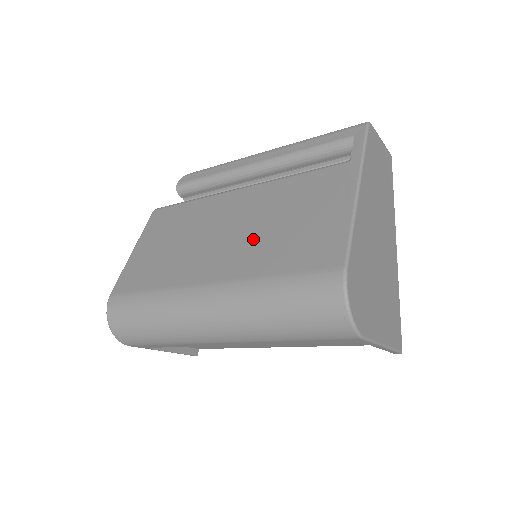
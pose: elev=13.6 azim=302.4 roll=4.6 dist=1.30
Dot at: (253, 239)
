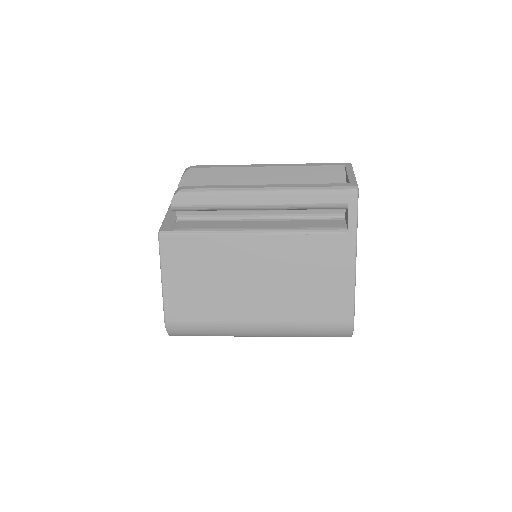
Dot at: (284, 291)
